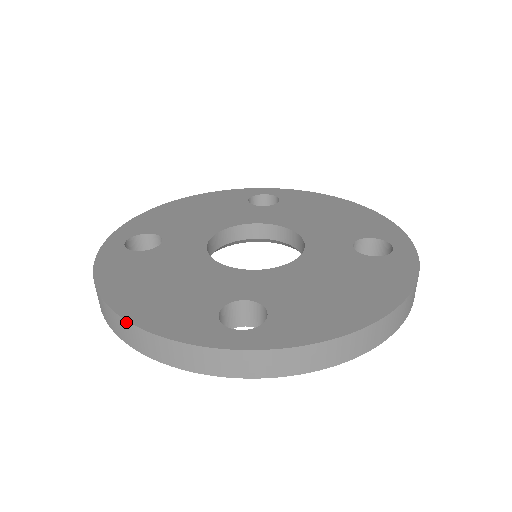
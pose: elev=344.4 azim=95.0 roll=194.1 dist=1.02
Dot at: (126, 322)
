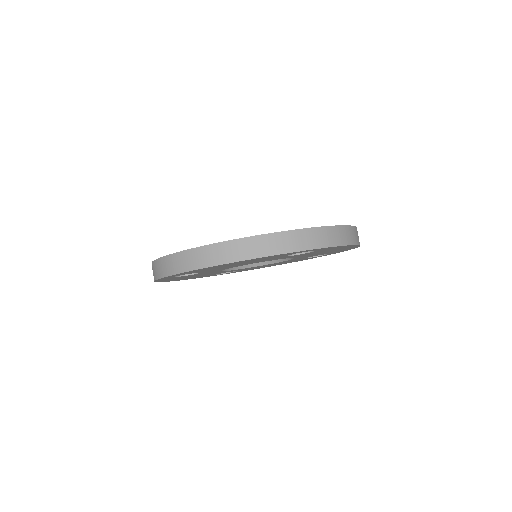
Dot at: (242, 239)
